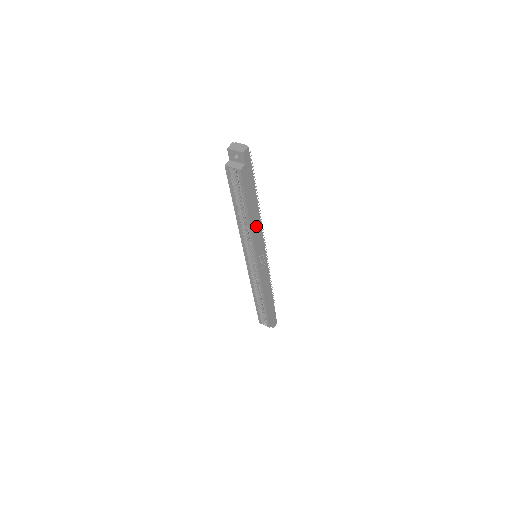
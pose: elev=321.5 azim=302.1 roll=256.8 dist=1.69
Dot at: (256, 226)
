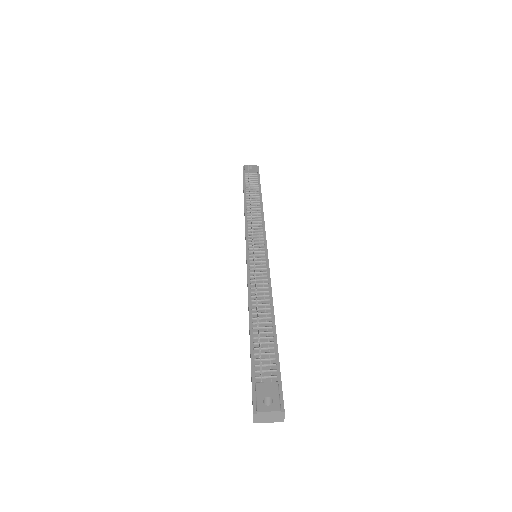
Dot at: occluded
